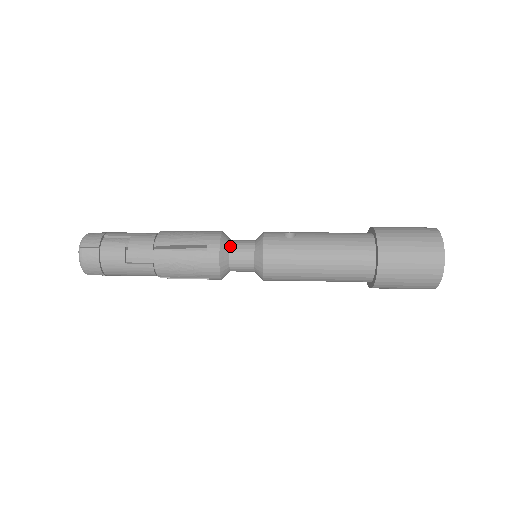
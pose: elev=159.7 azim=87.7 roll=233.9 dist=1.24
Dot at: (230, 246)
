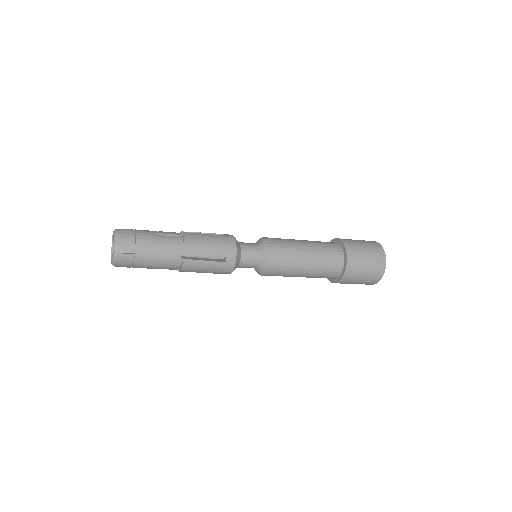
Dot at: occluded
